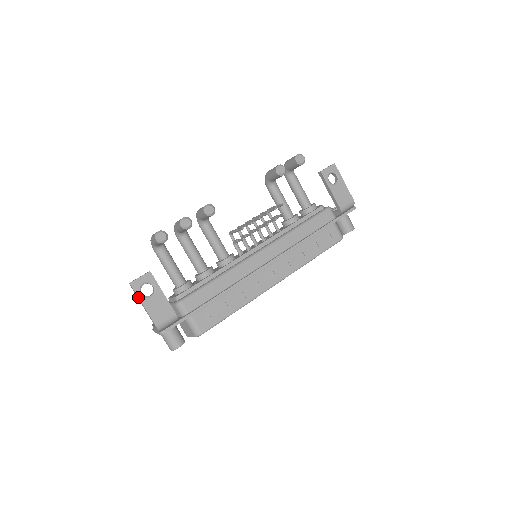
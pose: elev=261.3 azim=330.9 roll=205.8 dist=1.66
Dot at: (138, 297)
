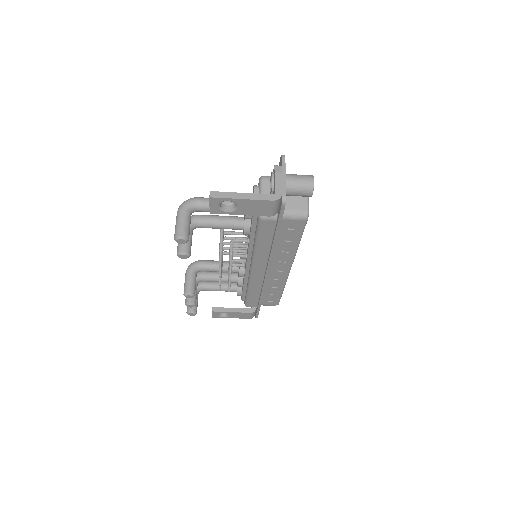
Dot at: occluded
